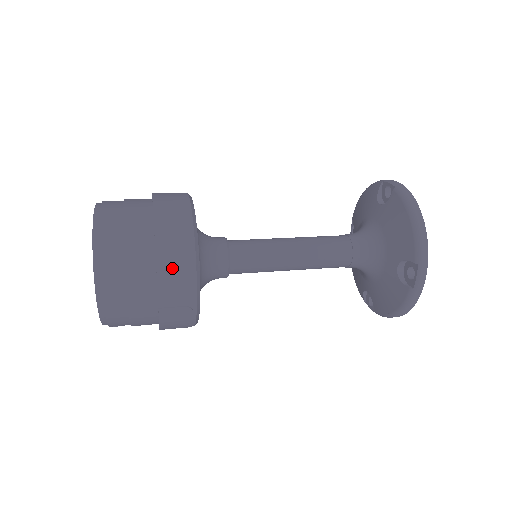
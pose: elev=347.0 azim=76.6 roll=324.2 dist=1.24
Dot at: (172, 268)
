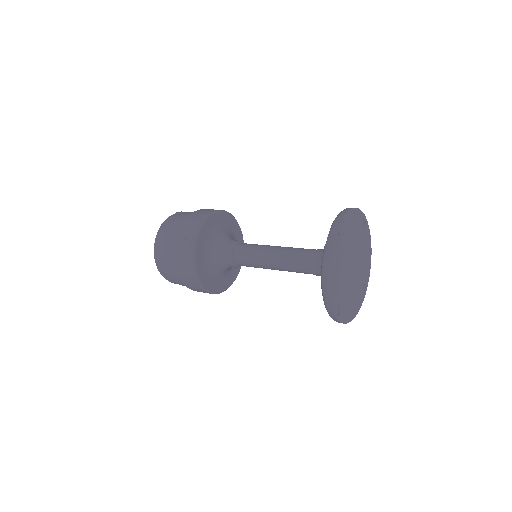
Dot at: (193, 218)
